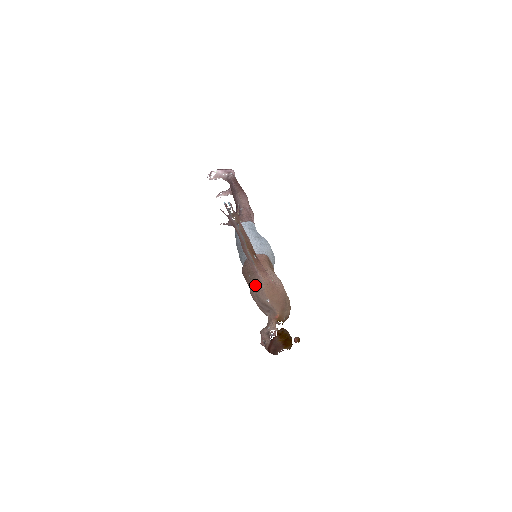
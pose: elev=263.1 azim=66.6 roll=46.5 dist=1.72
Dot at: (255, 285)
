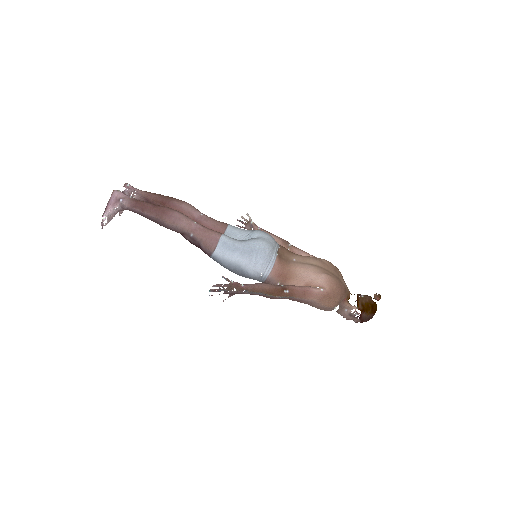
Dot at: occluded
